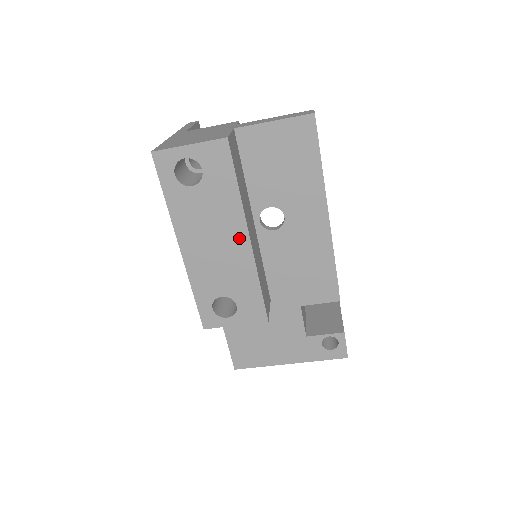
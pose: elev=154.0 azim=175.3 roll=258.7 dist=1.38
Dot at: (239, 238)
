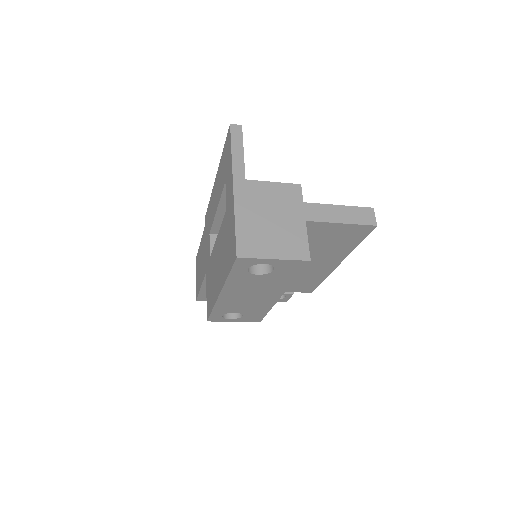
Dot at: (273, 296)
